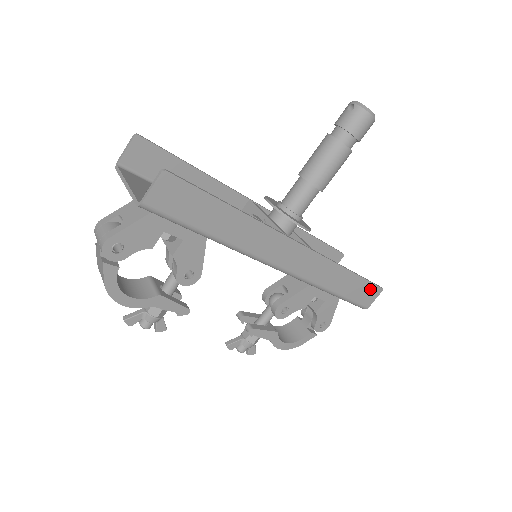
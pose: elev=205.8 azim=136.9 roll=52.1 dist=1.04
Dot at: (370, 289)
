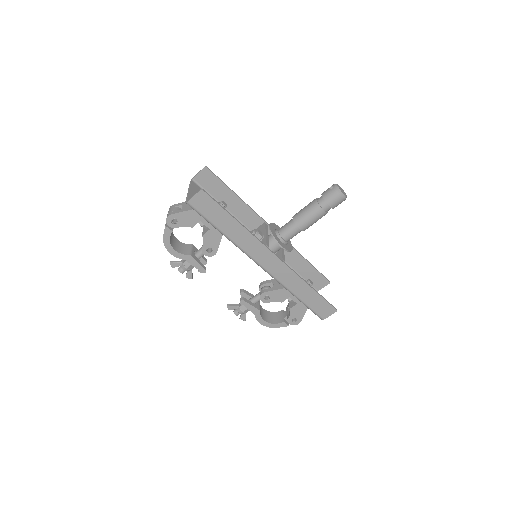
Dot at: (326, 306)
